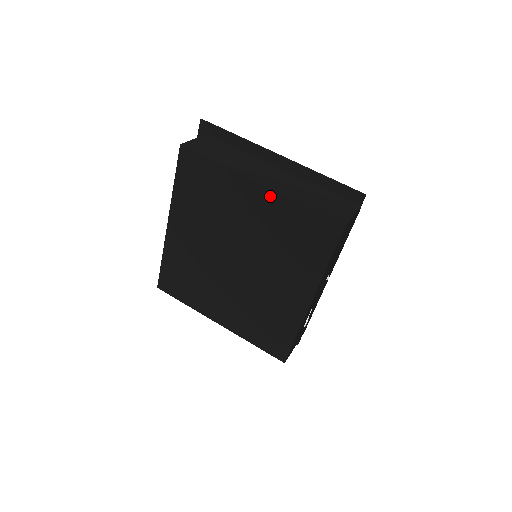
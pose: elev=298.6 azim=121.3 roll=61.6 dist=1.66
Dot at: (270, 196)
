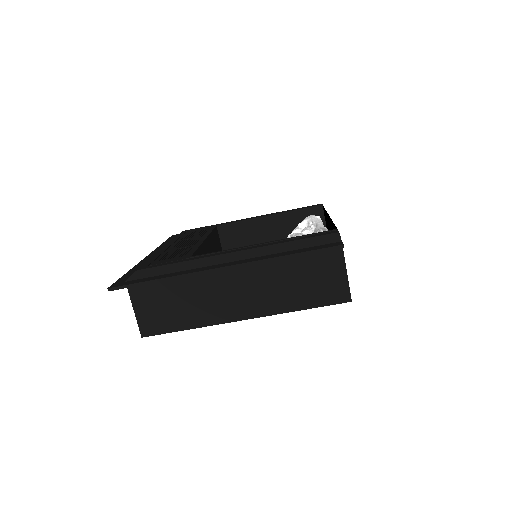
Dot at: occluded
